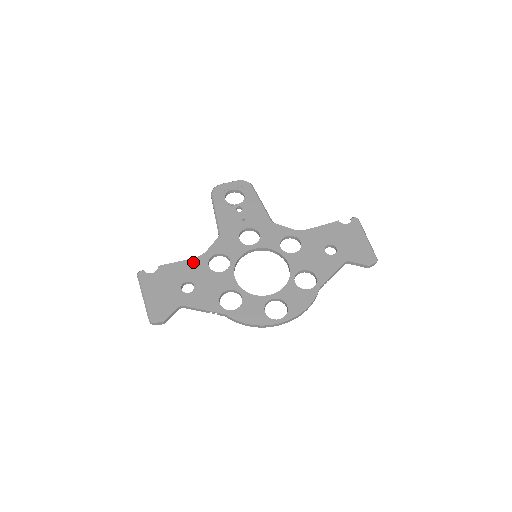
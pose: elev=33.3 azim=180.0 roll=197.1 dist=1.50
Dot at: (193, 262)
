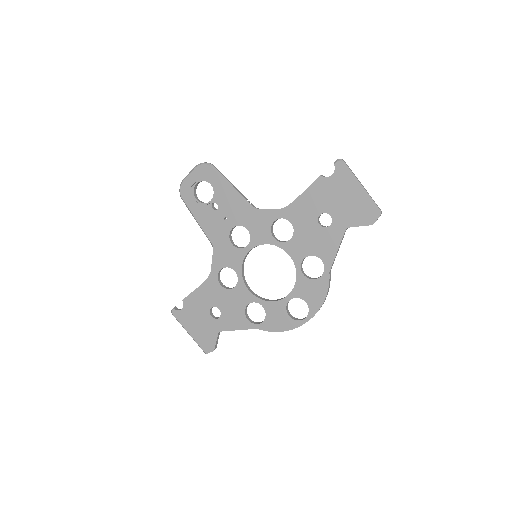
Dot at: (206, 286)
